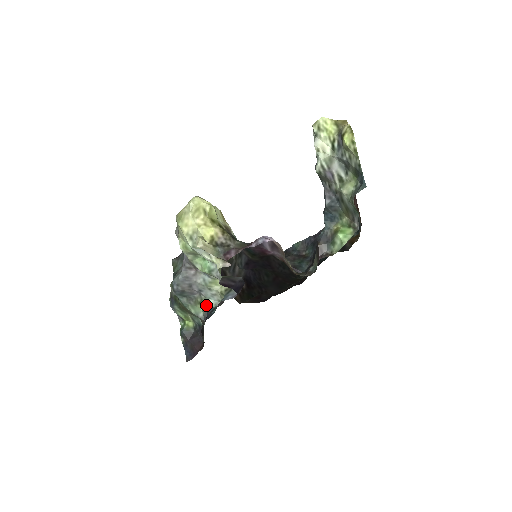
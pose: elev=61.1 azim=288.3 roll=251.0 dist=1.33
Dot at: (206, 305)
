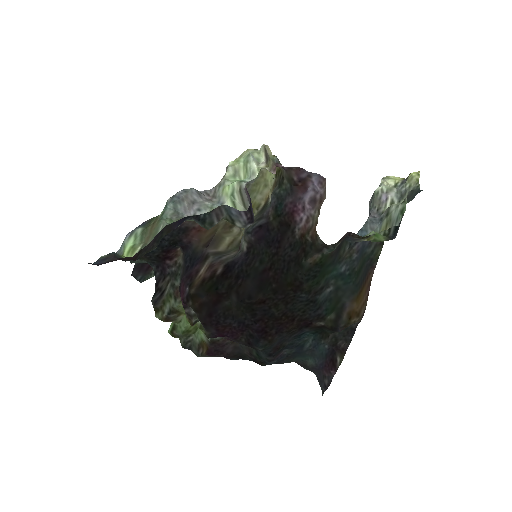
Dot at: (192, 219)
